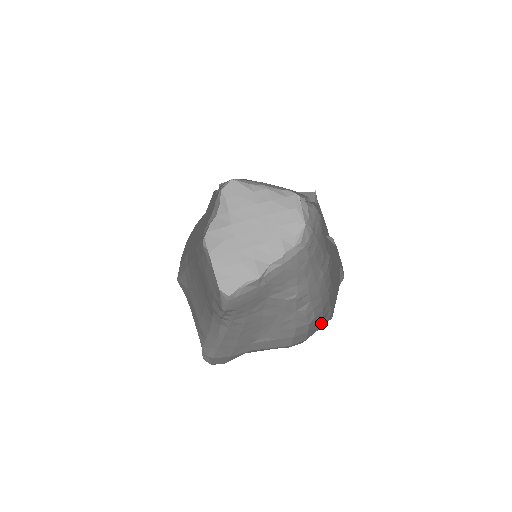
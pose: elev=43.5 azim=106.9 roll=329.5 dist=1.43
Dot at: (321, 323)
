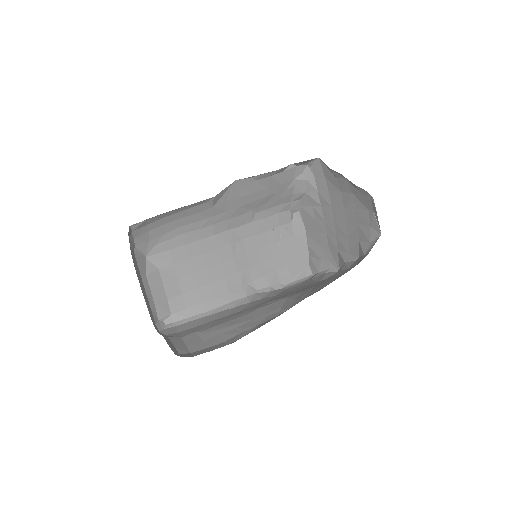
Dot at: occluded
